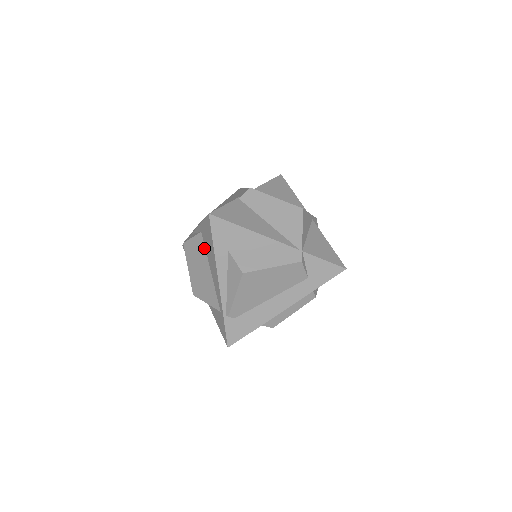
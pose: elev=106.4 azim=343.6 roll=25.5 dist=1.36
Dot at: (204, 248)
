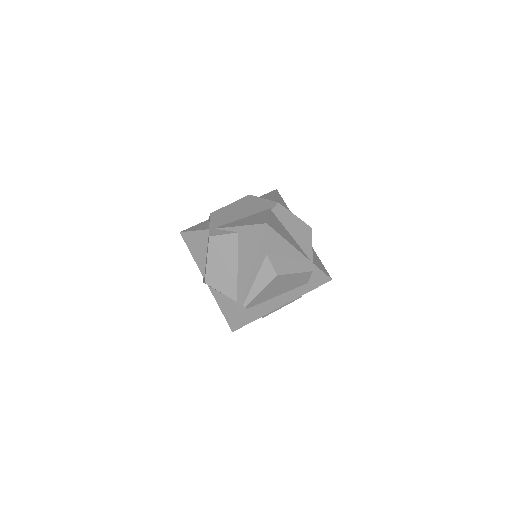
Dot at: (237, 246)
